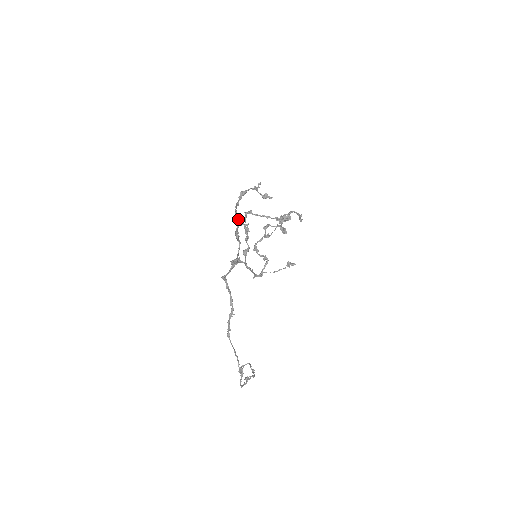
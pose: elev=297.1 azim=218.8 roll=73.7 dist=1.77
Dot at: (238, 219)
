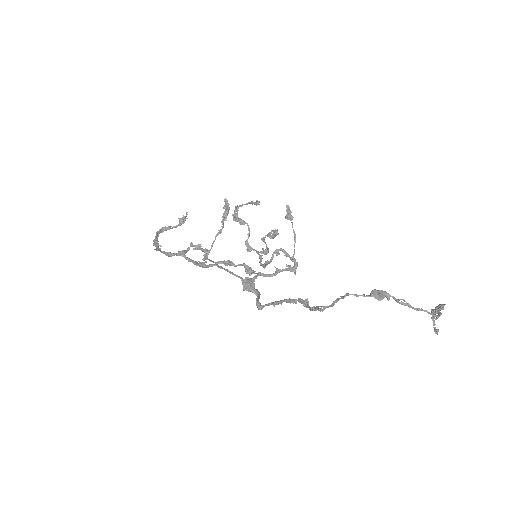
Dot at: (176, 254)
